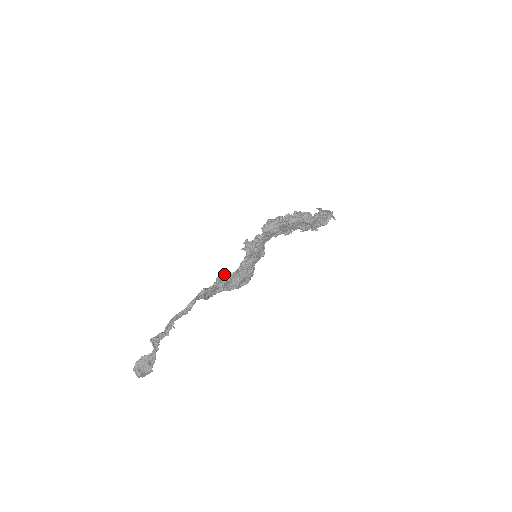
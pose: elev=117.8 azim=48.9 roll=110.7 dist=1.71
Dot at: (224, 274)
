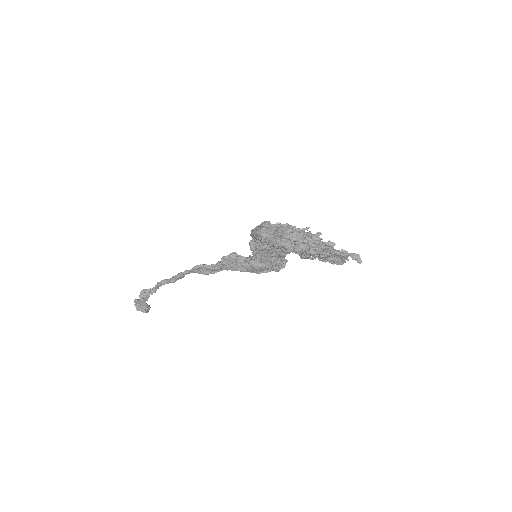
Dot at: (232, 256)
